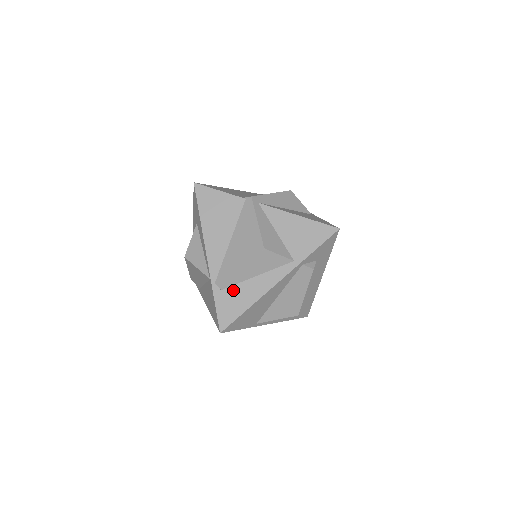
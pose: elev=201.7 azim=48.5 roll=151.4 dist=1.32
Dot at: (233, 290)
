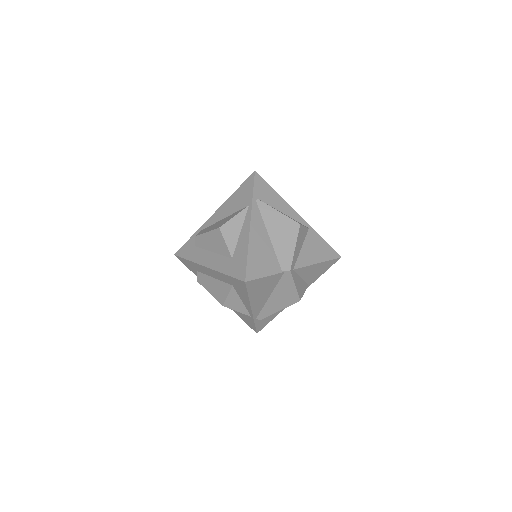
Dot at: occluded
